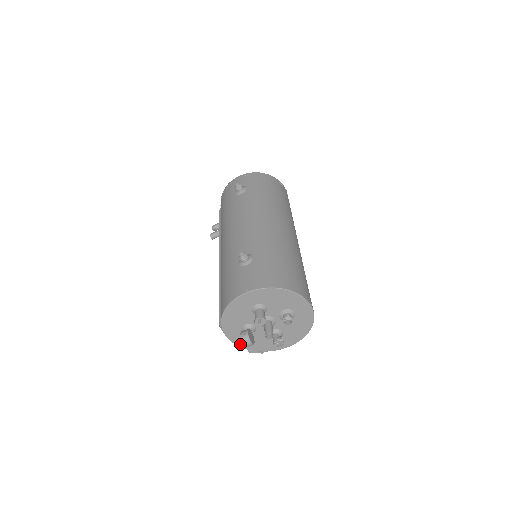
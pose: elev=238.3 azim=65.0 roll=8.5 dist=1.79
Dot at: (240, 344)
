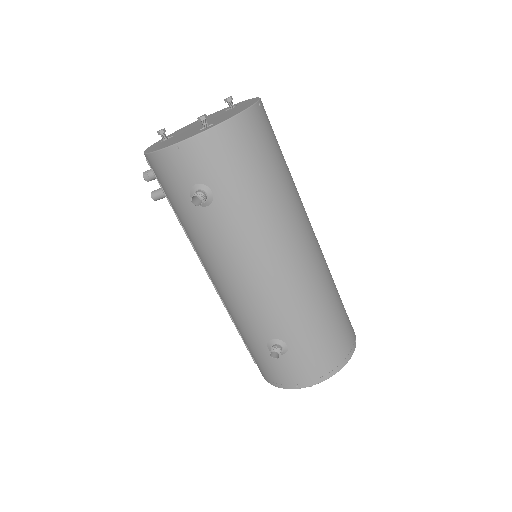
Dot at: occluded
